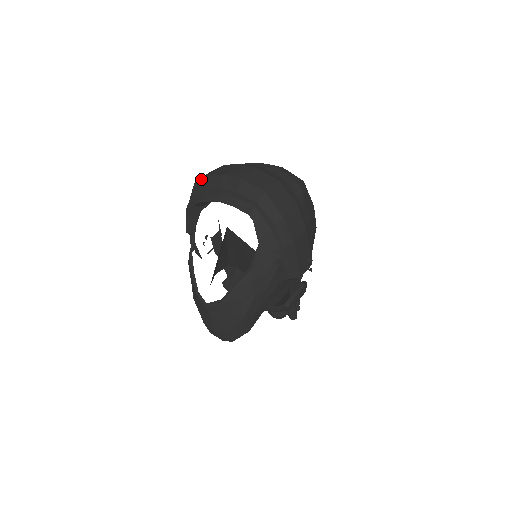
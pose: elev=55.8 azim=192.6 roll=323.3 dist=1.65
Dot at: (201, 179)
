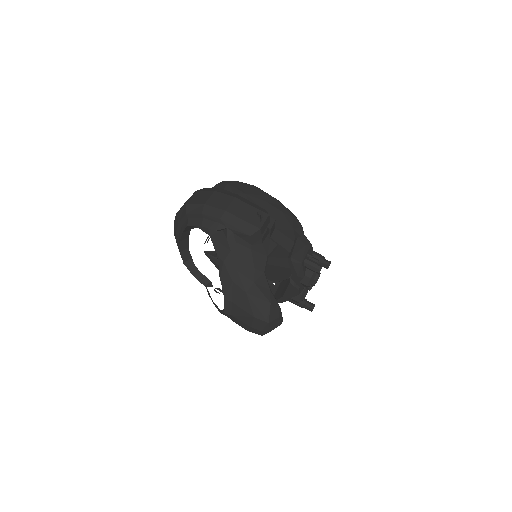
Dot at: occluded
